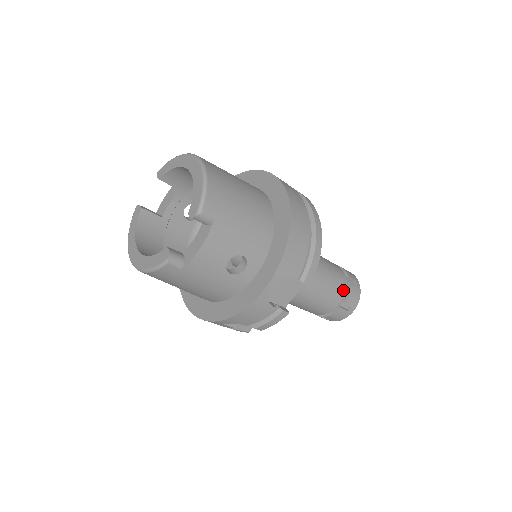
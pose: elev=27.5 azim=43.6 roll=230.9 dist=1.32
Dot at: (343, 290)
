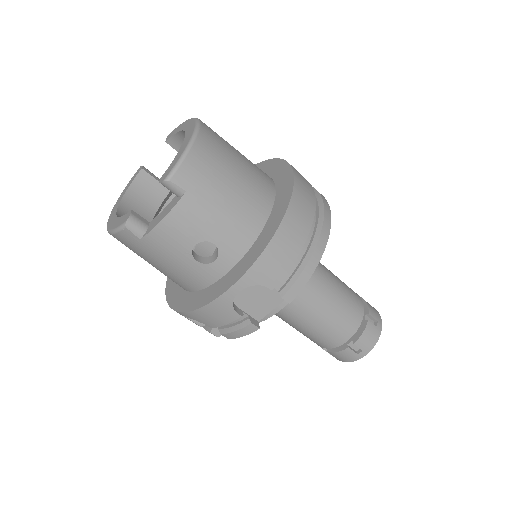
Dot at: (355, 327)
